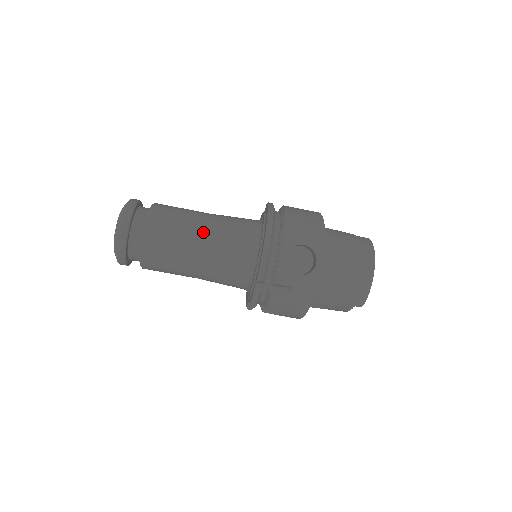
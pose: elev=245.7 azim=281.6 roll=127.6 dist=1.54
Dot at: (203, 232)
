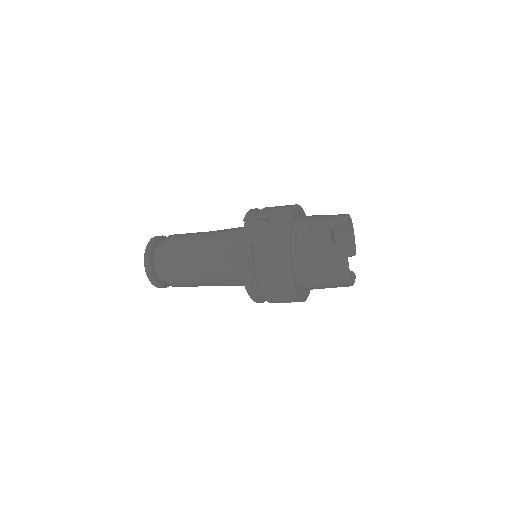
Dot at: (206, 281)
